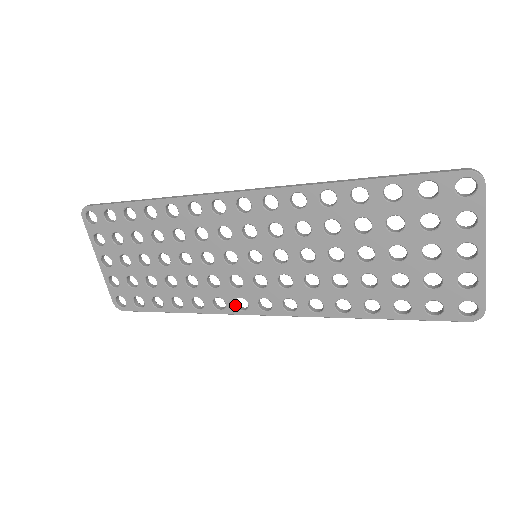
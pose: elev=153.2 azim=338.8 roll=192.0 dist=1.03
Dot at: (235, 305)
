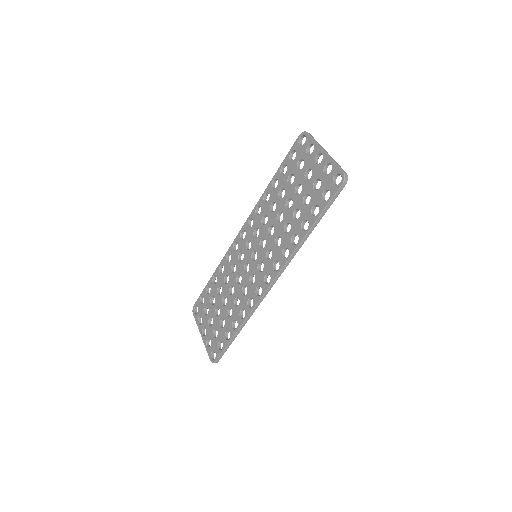
Dot at: (257, 295)
